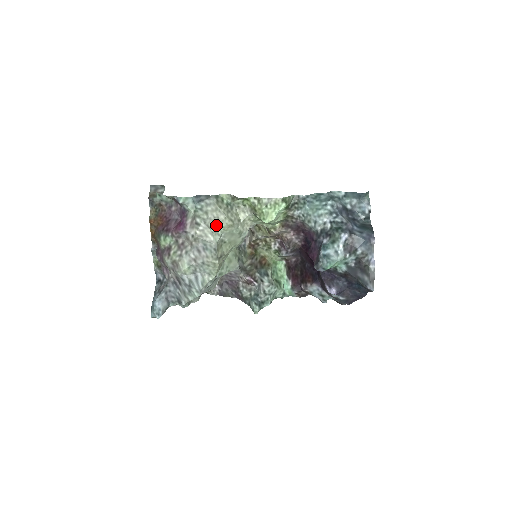
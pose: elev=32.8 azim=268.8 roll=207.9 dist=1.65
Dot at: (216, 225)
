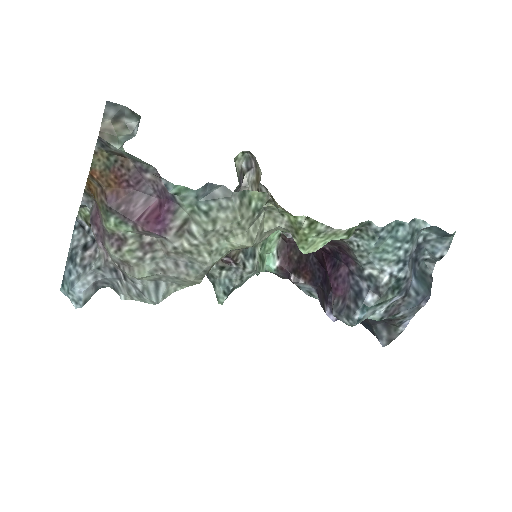
Dot at: (223, 241)
